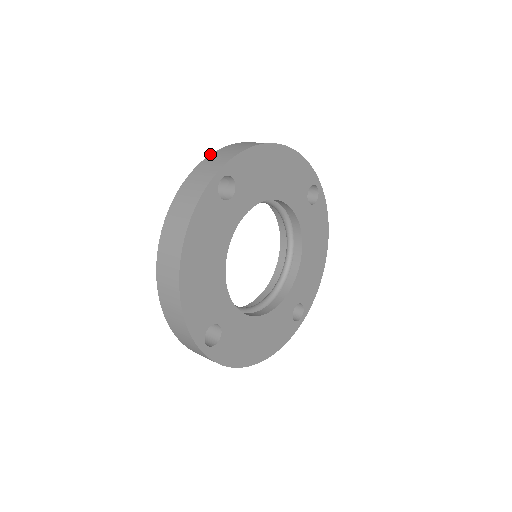
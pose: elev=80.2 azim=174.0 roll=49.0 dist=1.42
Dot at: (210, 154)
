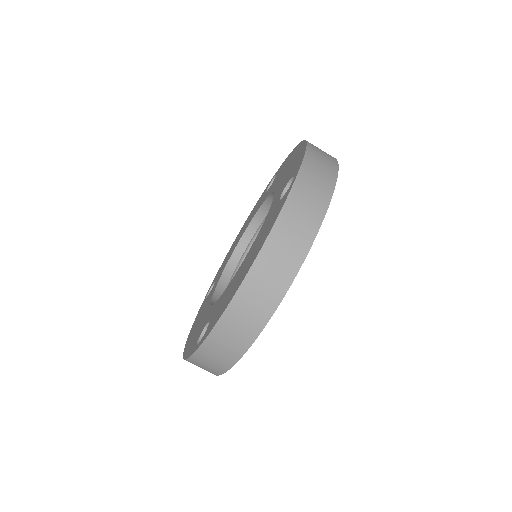
Dot at: (304, 155)
